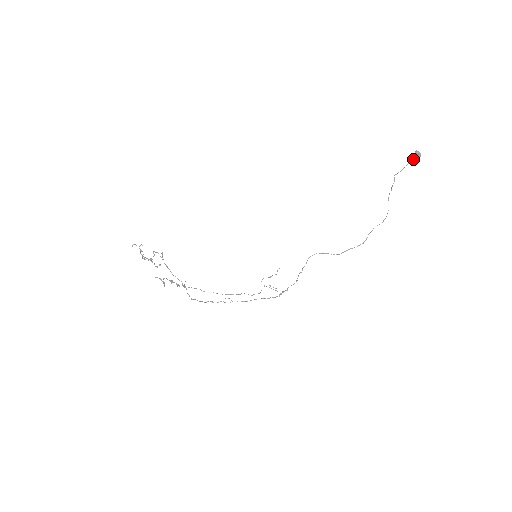
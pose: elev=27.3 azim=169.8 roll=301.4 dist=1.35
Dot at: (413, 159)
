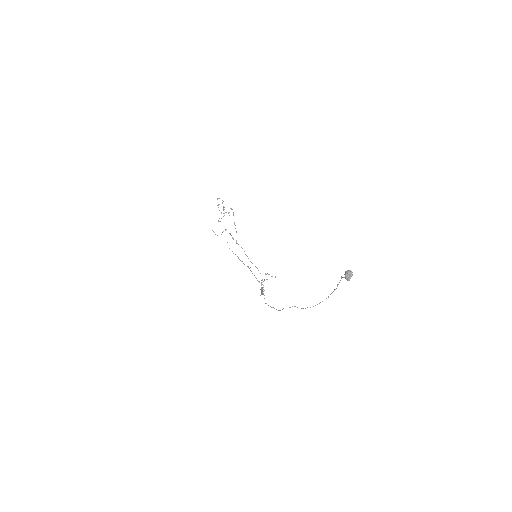
Dot at: occluded
